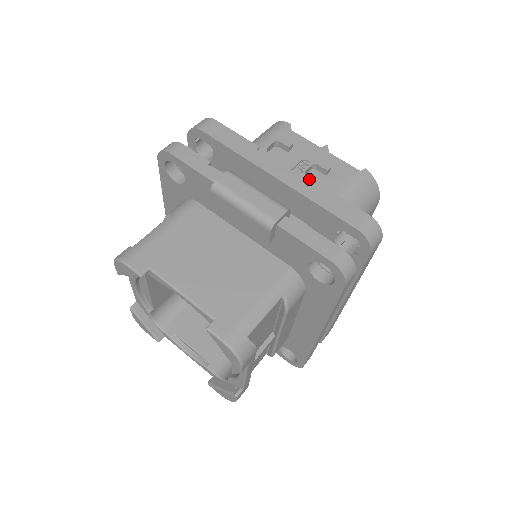
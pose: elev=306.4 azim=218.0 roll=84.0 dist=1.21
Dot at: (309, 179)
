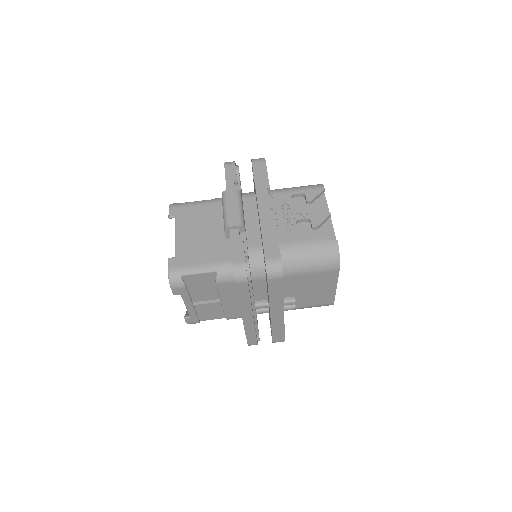
Dot at: (274, 219)
